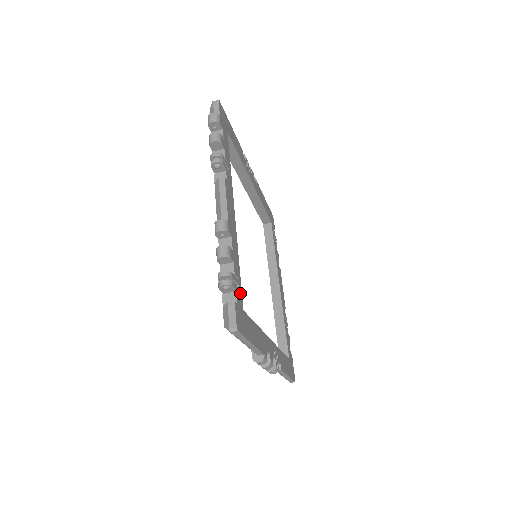
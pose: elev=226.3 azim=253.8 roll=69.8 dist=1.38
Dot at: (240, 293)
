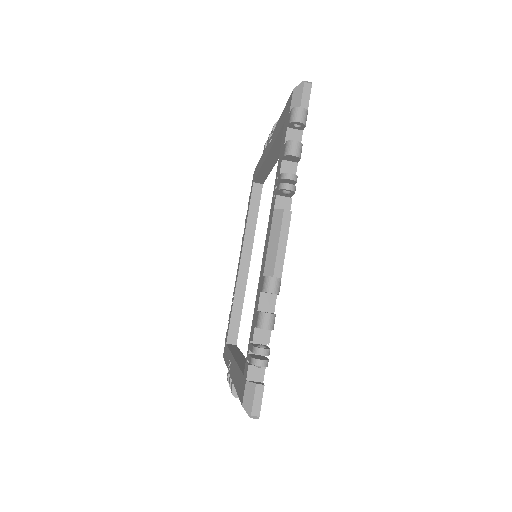
Dot at: occluded
